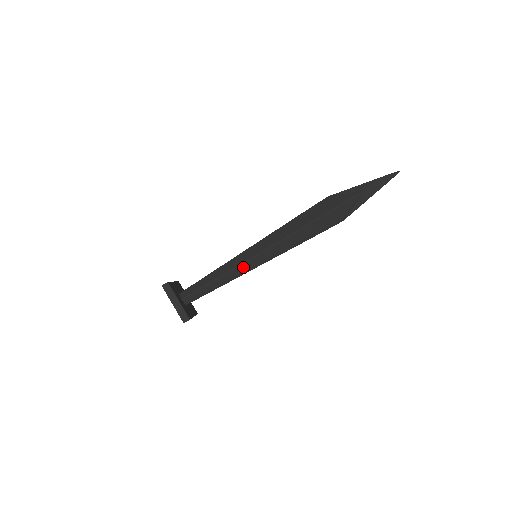
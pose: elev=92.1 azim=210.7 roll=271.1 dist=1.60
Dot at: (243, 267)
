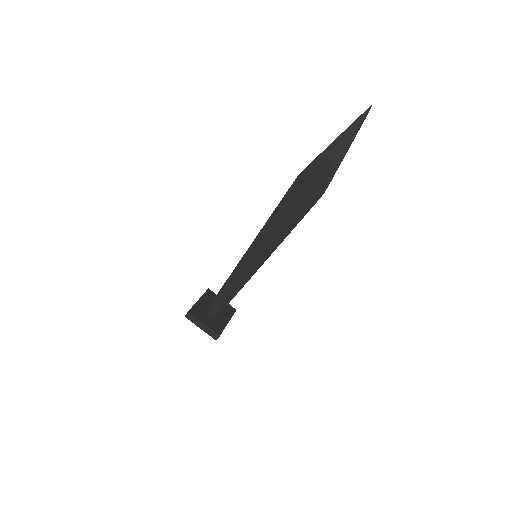
Dot at: (247, 273)
